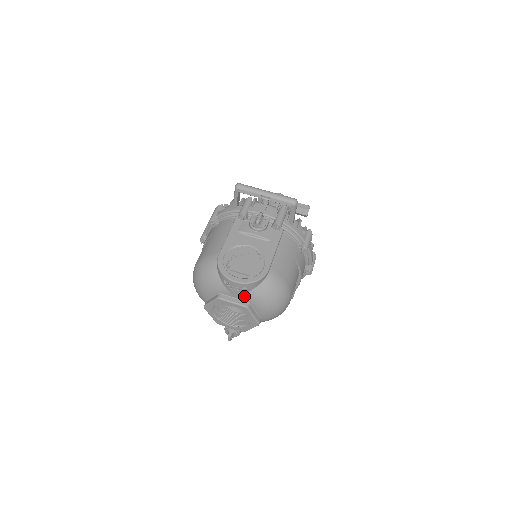
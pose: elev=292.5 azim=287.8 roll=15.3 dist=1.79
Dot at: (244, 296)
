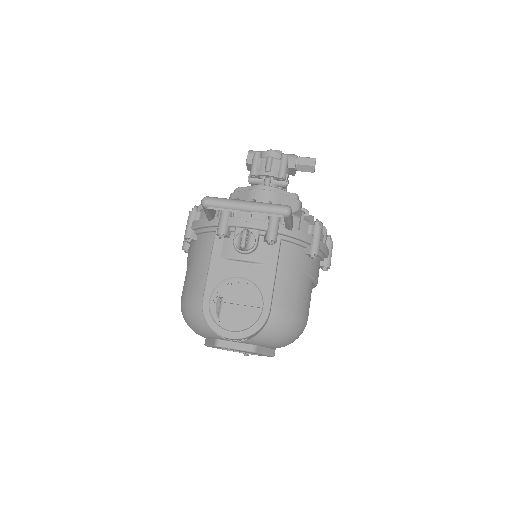
Dot at: (247, 342)
